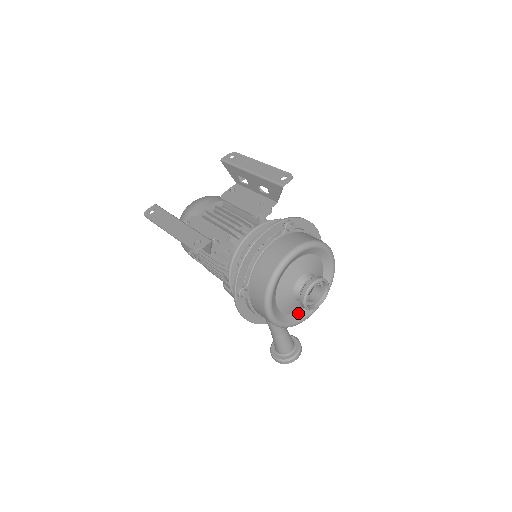
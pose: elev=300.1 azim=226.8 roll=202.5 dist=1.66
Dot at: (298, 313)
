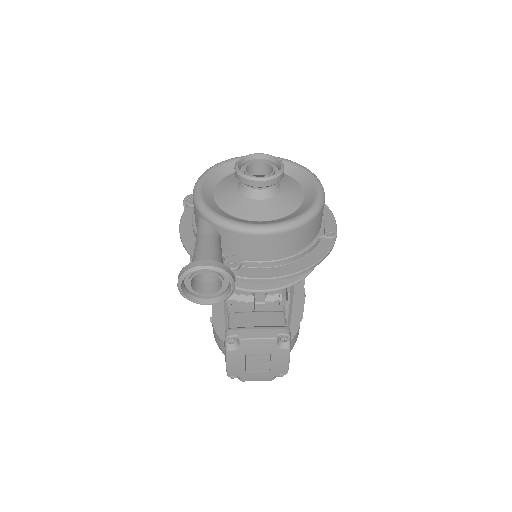
Dot at: (242, 220)
